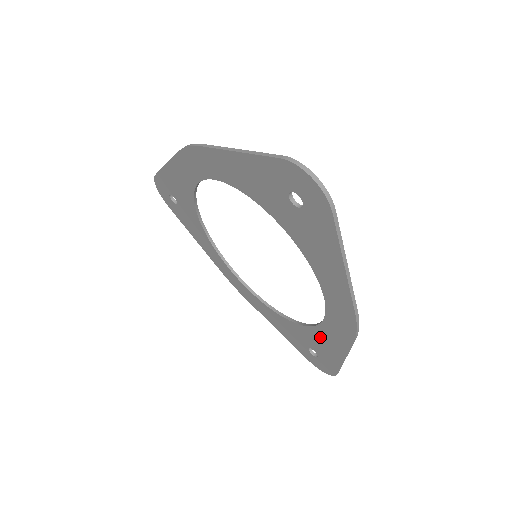
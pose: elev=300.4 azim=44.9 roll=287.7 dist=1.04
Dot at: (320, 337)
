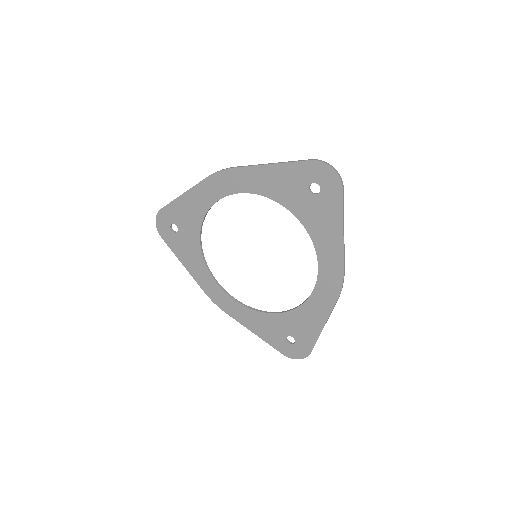
Dot at: (303, 315)
